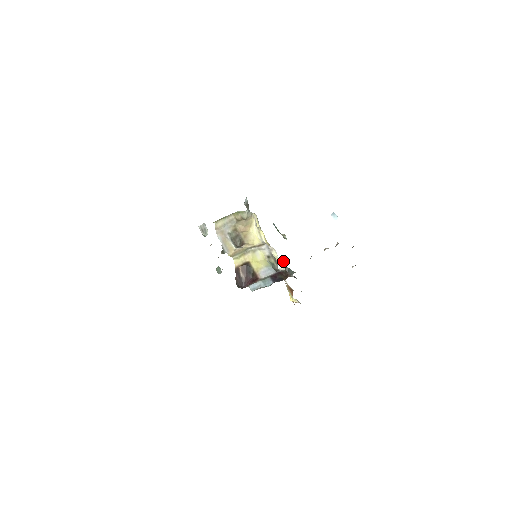
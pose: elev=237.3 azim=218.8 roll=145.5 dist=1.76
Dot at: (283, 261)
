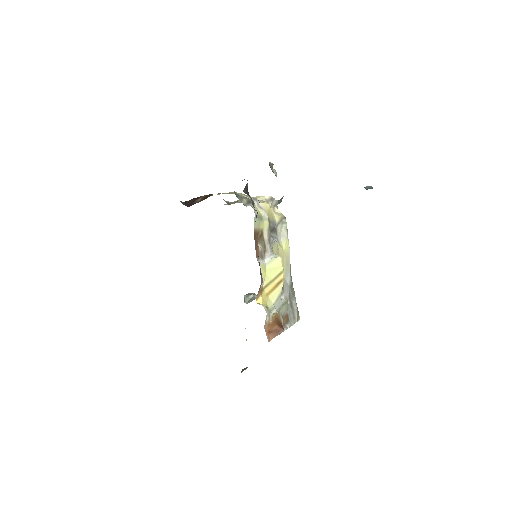
Dot at: (281, 258)
